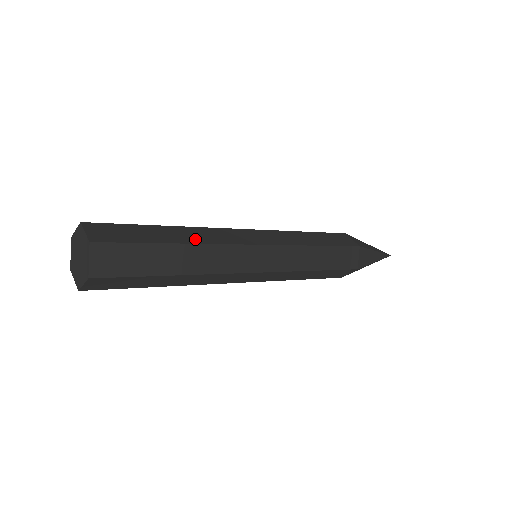
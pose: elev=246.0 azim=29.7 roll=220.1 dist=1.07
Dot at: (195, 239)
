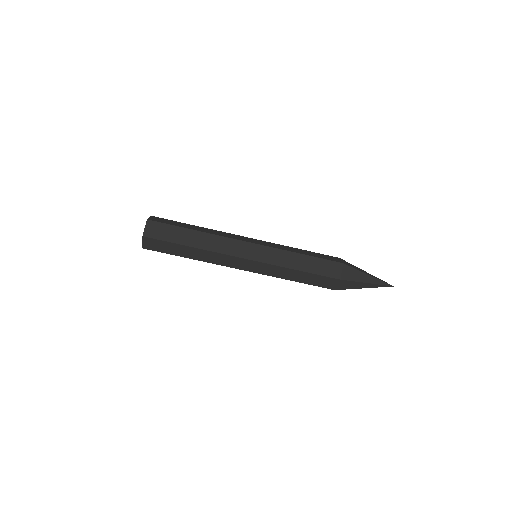
Dot at: (204, 245)
